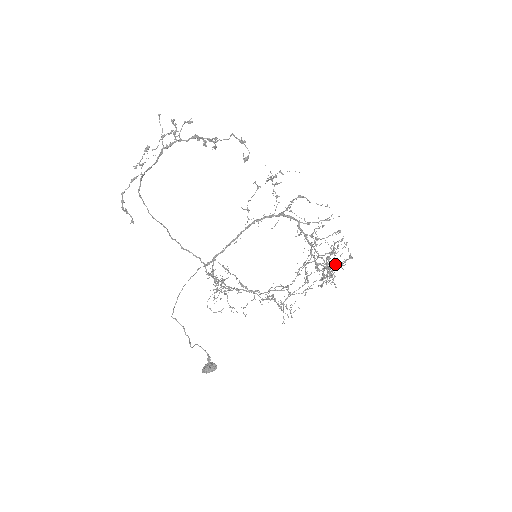
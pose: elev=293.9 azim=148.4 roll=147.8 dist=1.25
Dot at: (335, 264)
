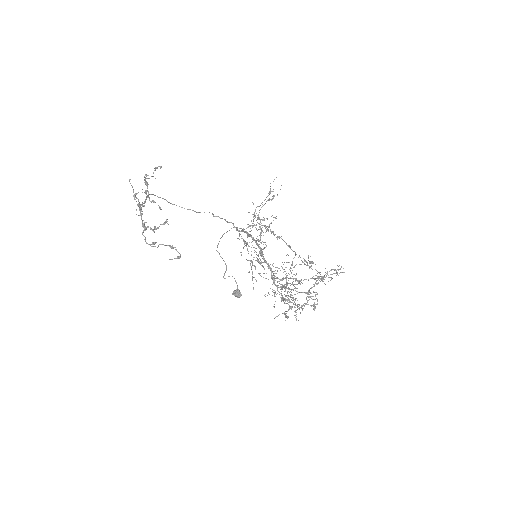
Dot at: (286, 317)
